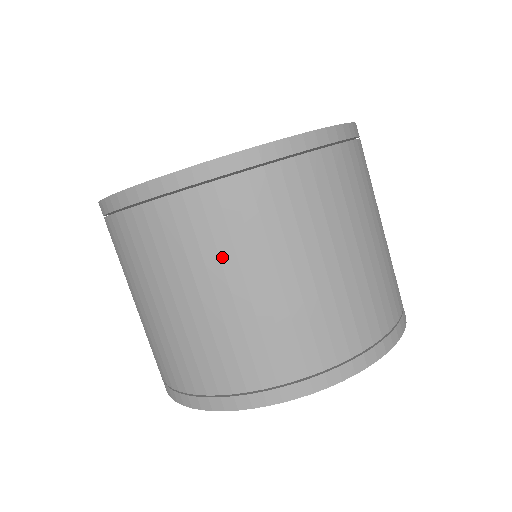
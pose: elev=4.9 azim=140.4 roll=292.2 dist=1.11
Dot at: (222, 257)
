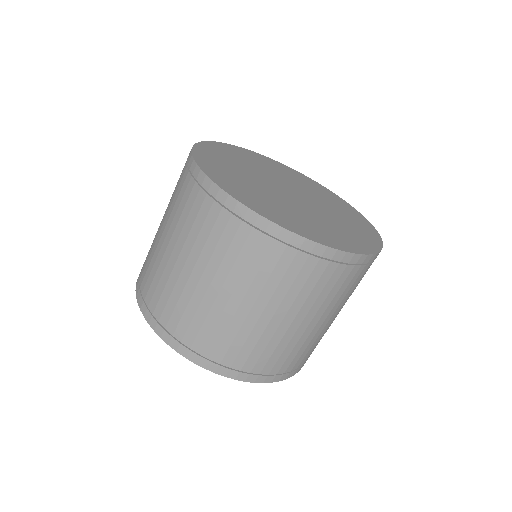
Dot at: (171, 214)
